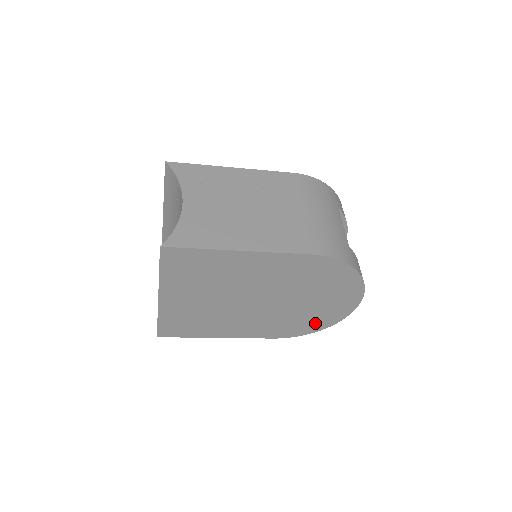
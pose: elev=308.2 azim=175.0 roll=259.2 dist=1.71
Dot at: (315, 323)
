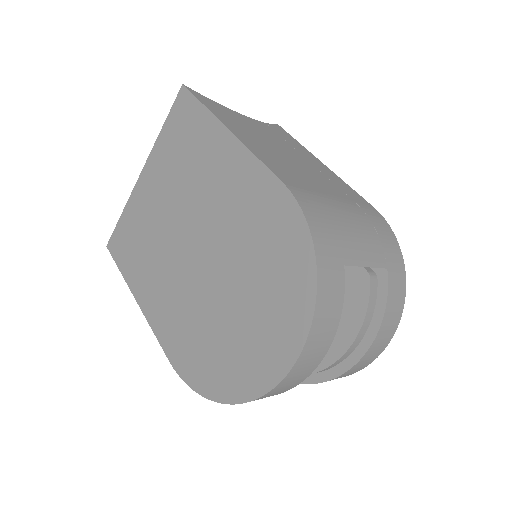
Dot at: (220, 372)
